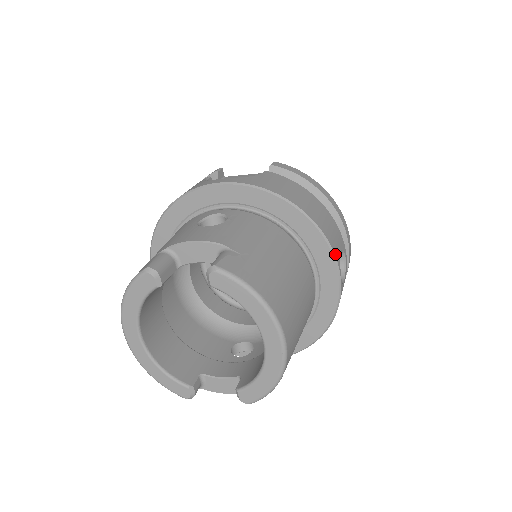
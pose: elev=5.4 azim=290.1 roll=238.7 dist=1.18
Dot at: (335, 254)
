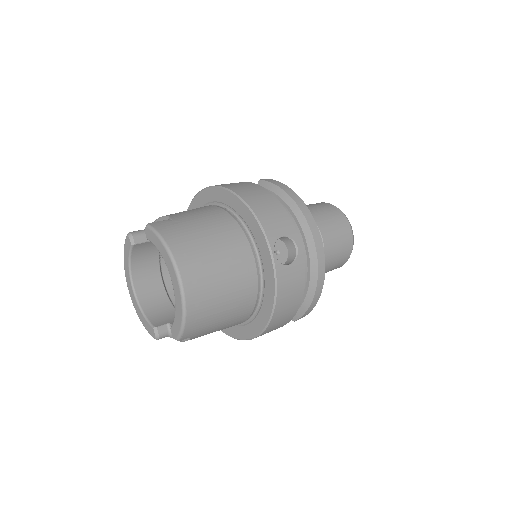
Dot at: (267, 234)
